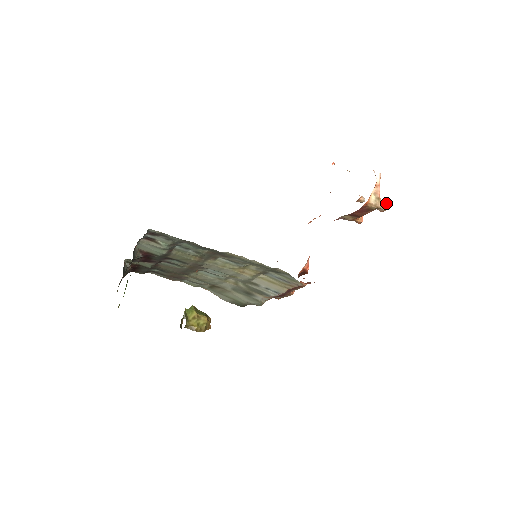
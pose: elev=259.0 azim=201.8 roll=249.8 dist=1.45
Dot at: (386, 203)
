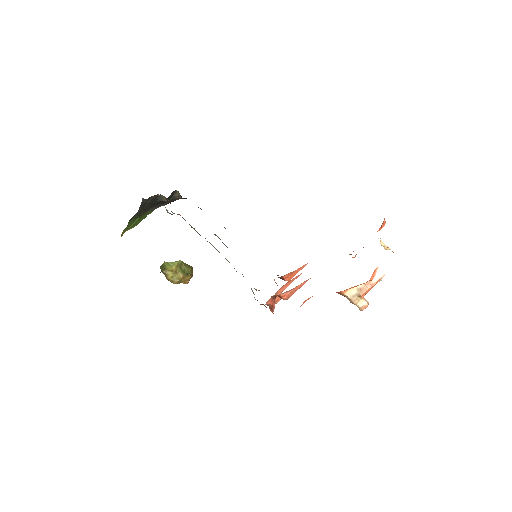
Dot at: occluded
